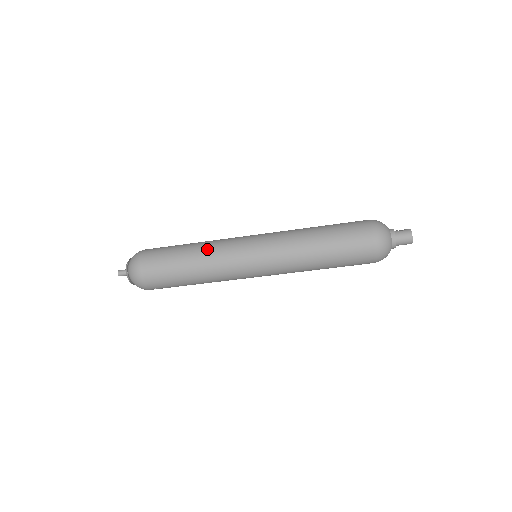
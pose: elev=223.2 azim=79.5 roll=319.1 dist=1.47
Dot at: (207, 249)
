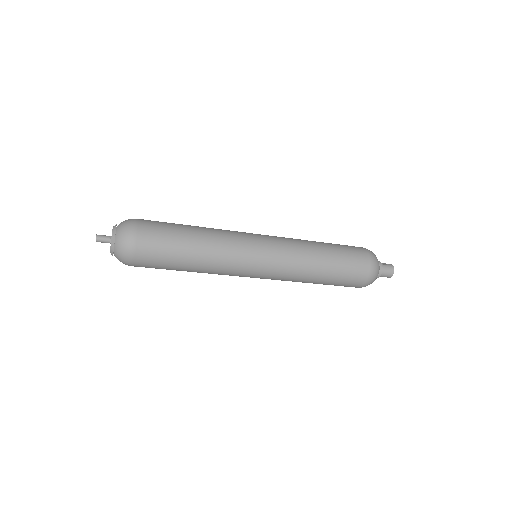
Dot at: (216, 240)
